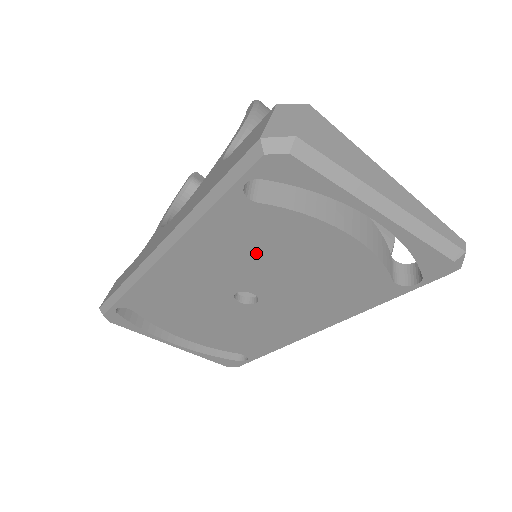
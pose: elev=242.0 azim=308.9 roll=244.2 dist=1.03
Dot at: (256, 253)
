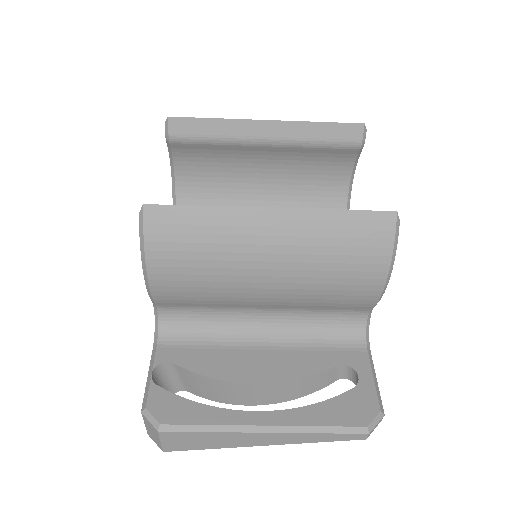
Dot at: occluded
